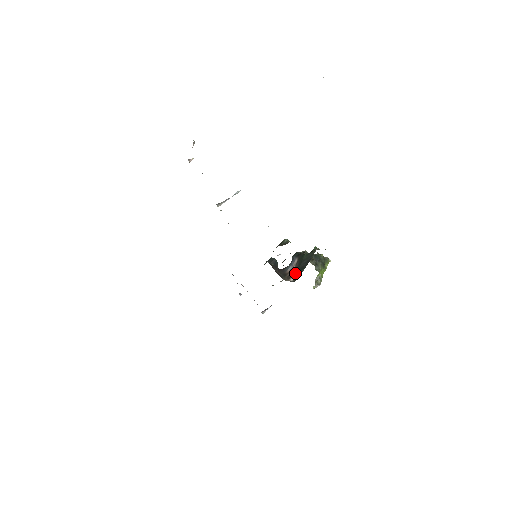
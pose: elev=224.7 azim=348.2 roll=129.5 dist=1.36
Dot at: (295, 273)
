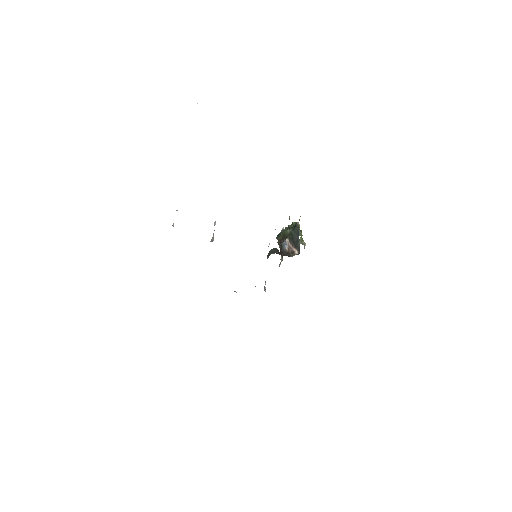
Dot at: (295, 247)
